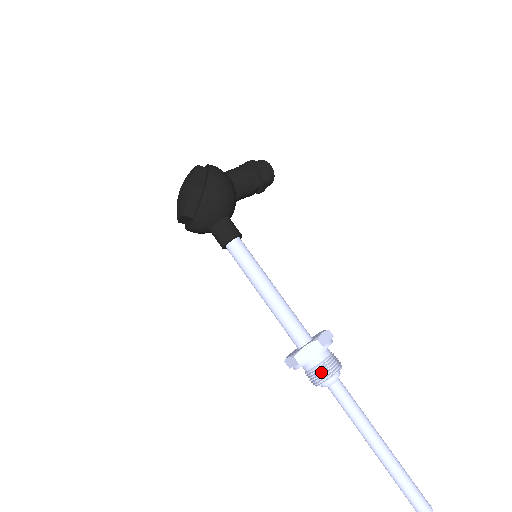
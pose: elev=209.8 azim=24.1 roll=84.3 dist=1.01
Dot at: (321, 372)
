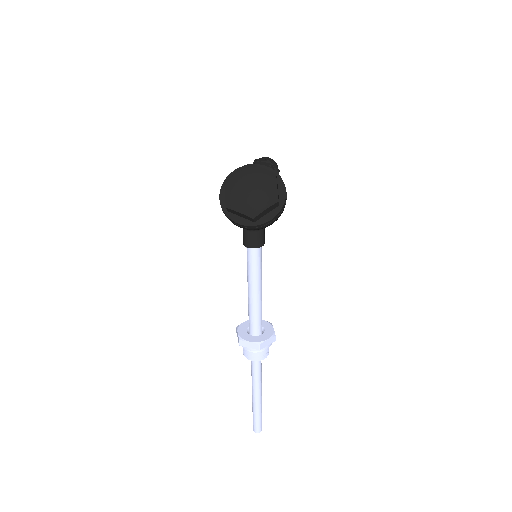
Dot at: (263, 354)
